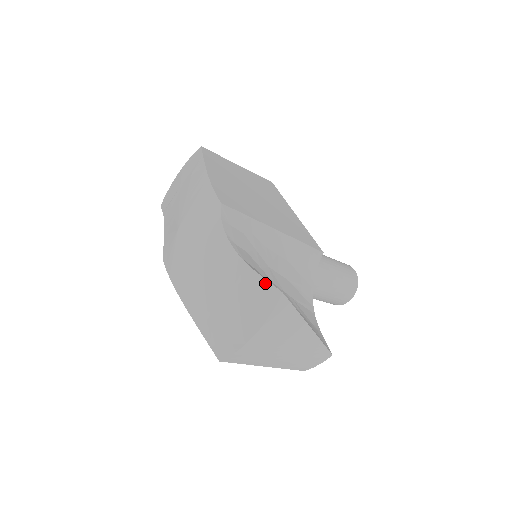
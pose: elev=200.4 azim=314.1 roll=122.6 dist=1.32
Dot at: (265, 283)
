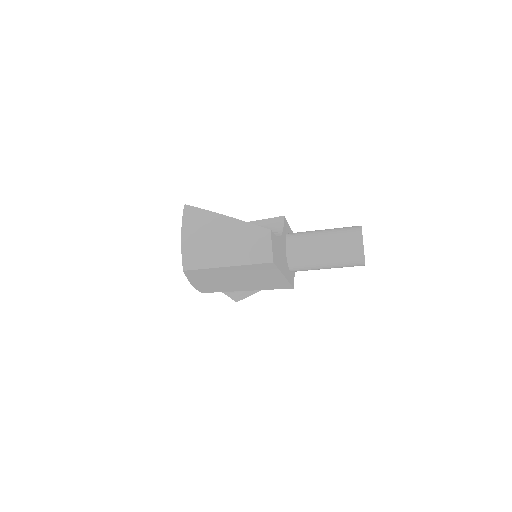
Dot at: occluded
